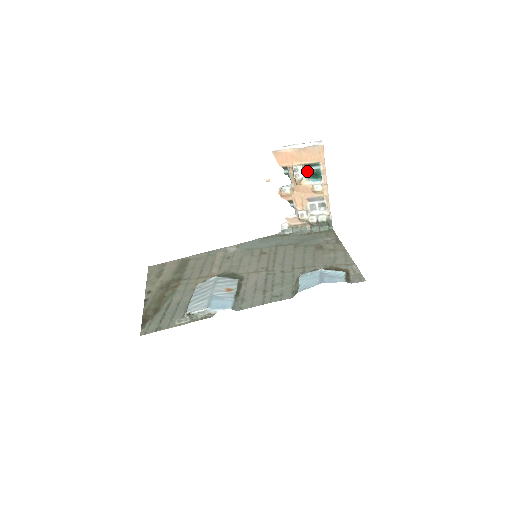
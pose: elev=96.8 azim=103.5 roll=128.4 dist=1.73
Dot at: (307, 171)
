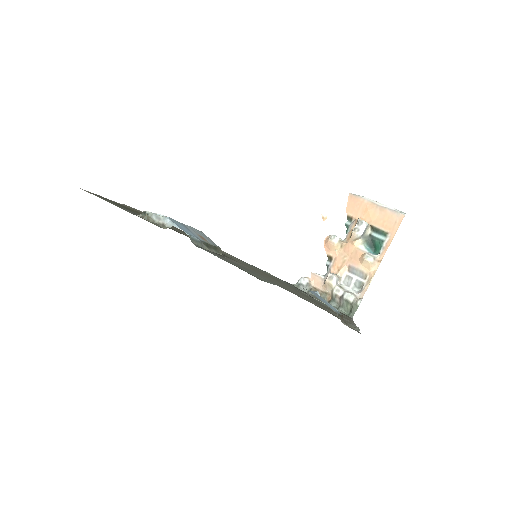
Dot at: (369, 235)
